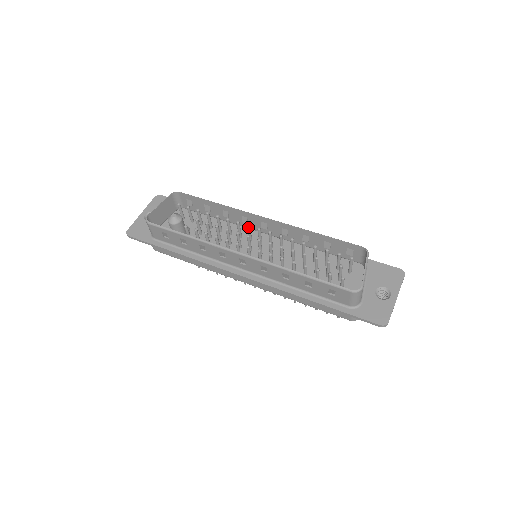
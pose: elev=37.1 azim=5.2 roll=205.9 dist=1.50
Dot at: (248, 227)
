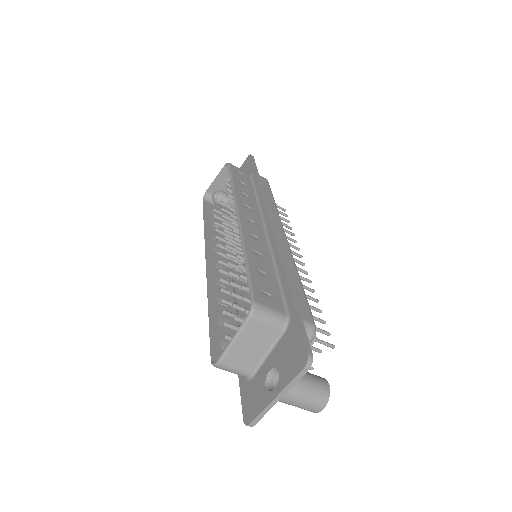
Dot at: (232, 224)
